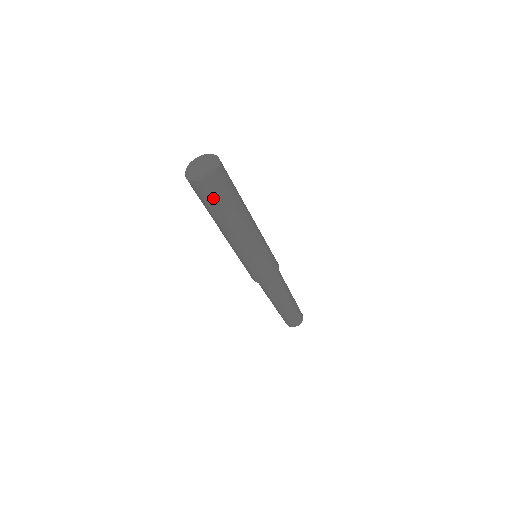
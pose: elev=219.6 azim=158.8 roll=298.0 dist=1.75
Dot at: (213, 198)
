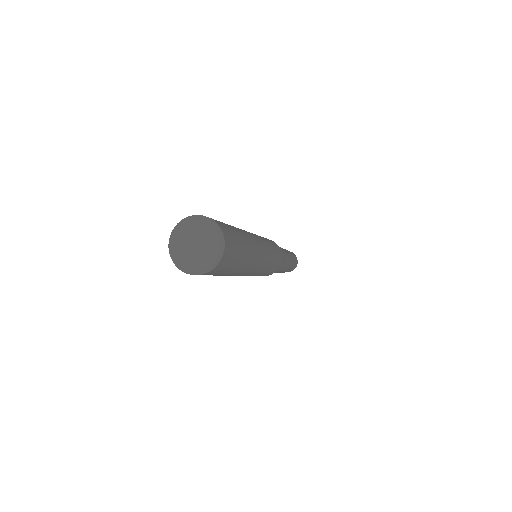
Dot at: occluded
